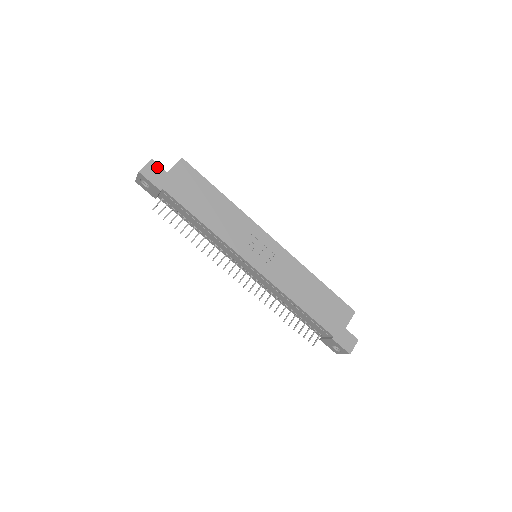
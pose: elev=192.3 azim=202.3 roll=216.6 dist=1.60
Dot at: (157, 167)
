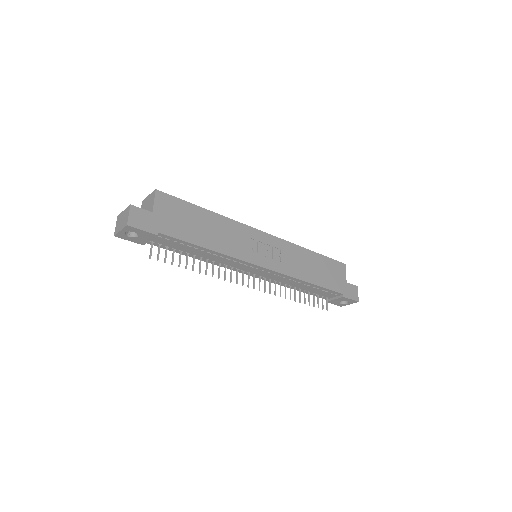
Dot at: (140, 211)
